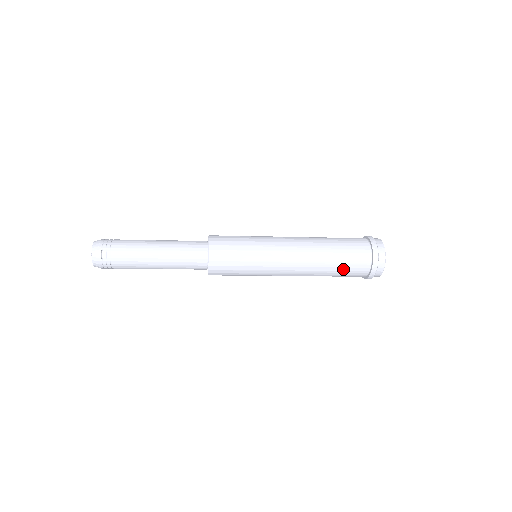
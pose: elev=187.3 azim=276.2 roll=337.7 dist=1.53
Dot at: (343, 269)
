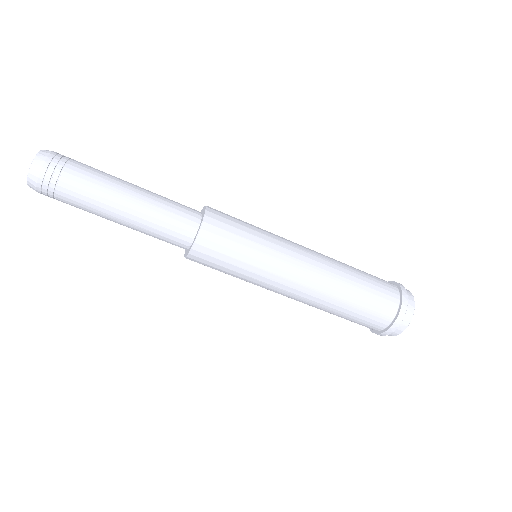
Dot at: (356, 315)
